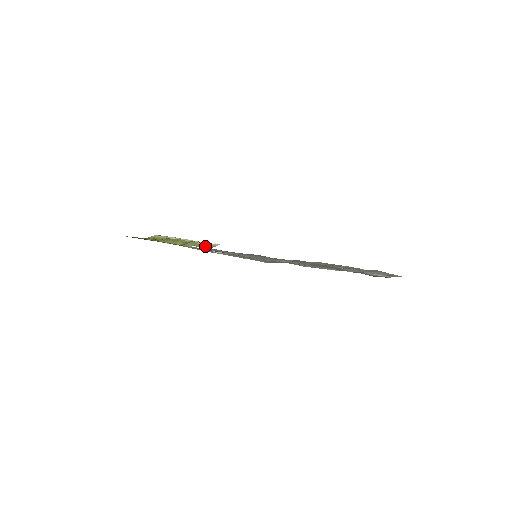
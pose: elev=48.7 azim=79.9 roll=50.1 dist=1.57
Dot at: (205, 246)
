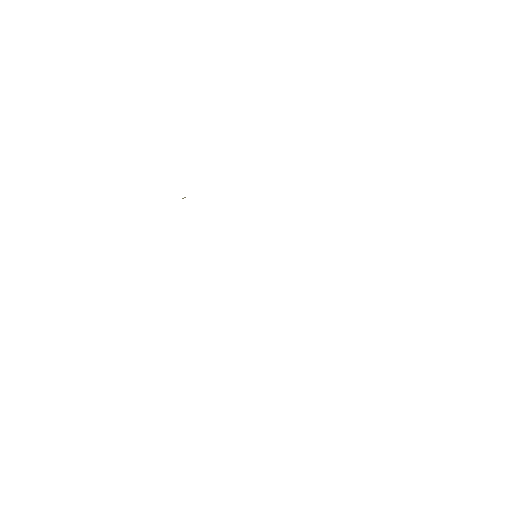
Dot at: occluded
